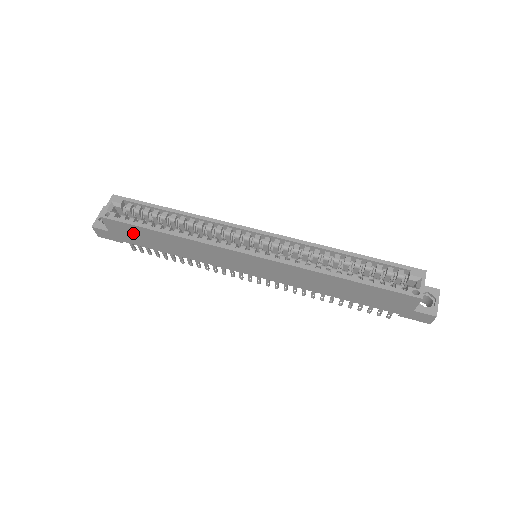
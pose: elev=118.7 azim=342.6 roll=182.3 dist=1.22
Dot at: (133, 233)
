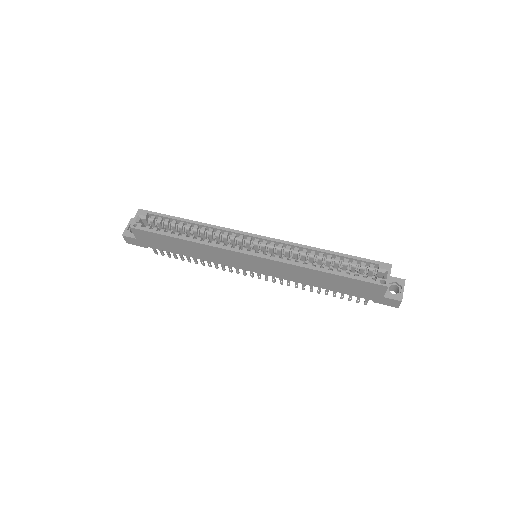
Dot at: (156, 240)
